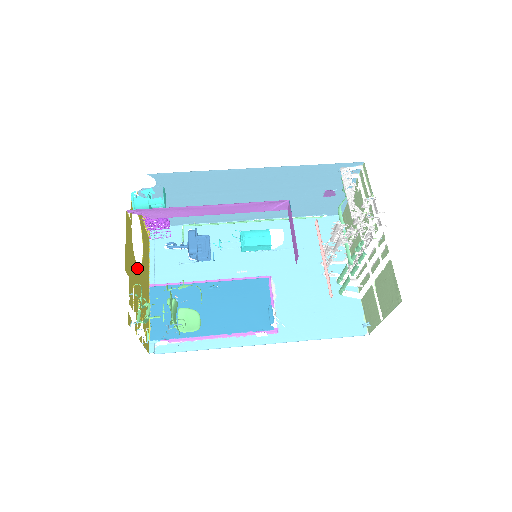
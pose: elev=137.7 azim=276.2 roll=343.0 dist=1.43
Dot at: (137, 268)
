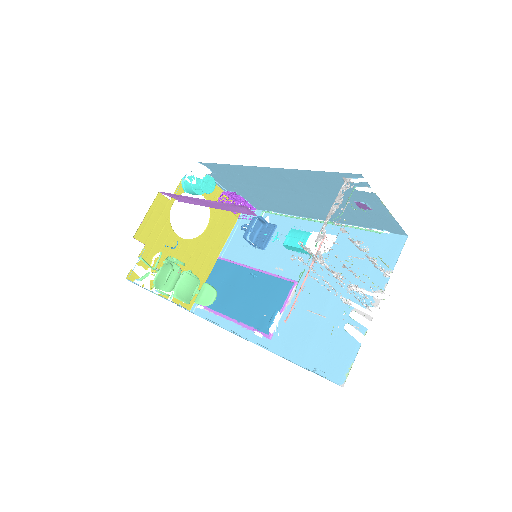
Dot at: (179, 239)
